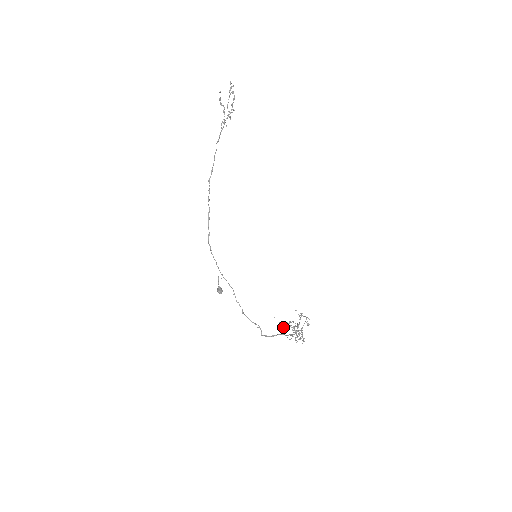
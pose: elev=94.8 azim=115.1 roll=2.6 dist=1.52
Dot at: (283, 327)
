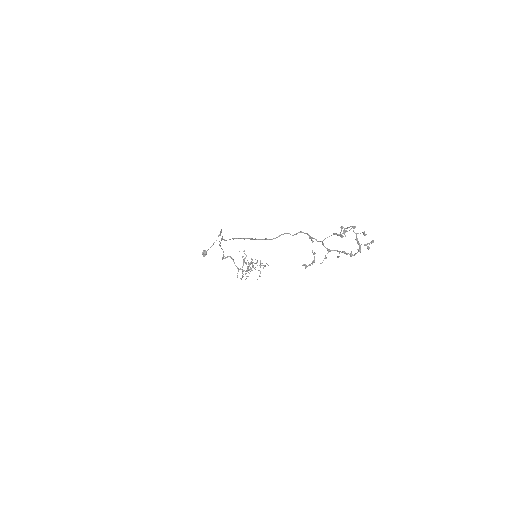
Dot at: occluded
